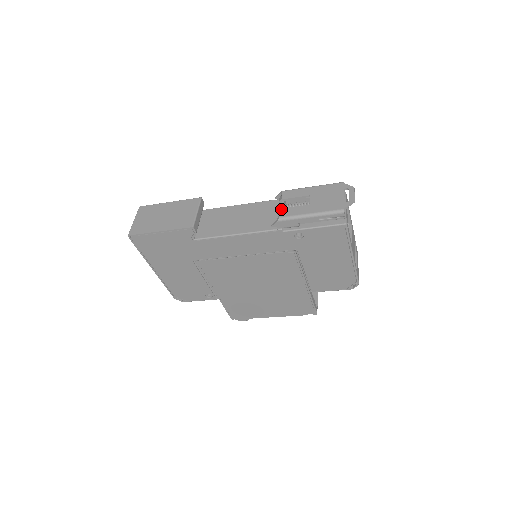
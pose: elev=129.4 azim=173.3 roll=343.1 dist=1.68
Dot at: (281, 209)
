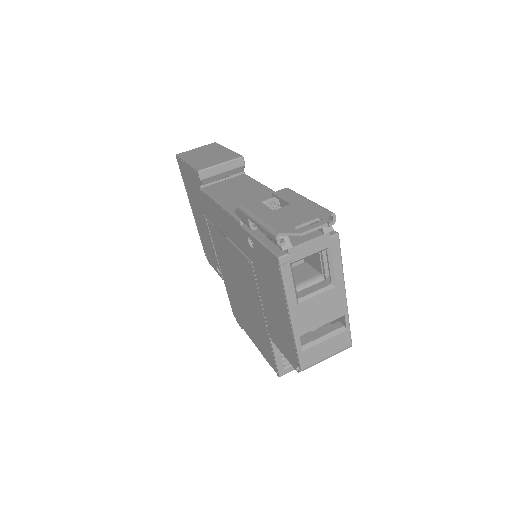
Dot at: (255, 199)
